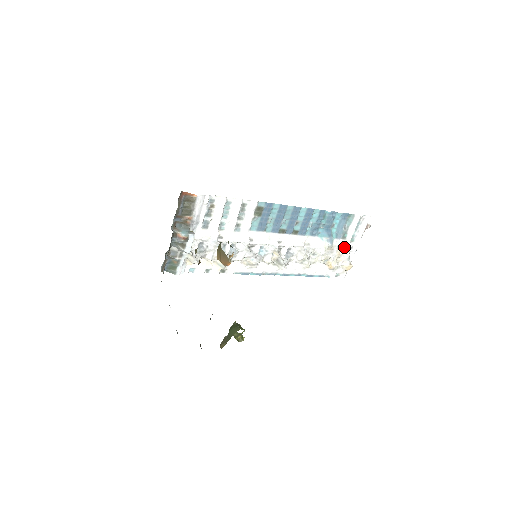
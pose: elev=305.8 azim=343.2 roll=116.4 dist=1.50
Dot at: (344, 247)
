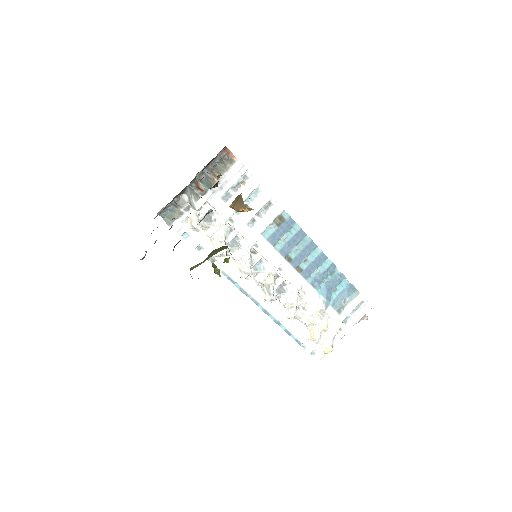
Dot at: (335, 322)
